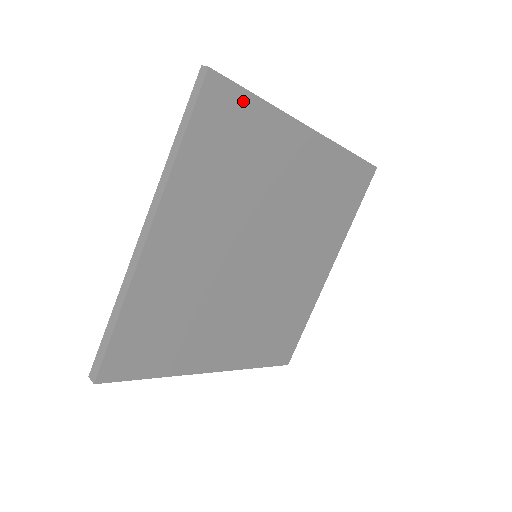
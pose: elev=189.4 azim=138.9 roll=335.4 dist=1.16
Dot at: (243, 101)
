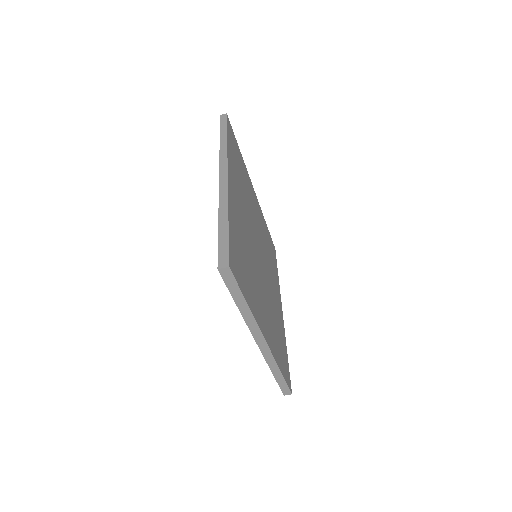
Dot at: (236, 144)
